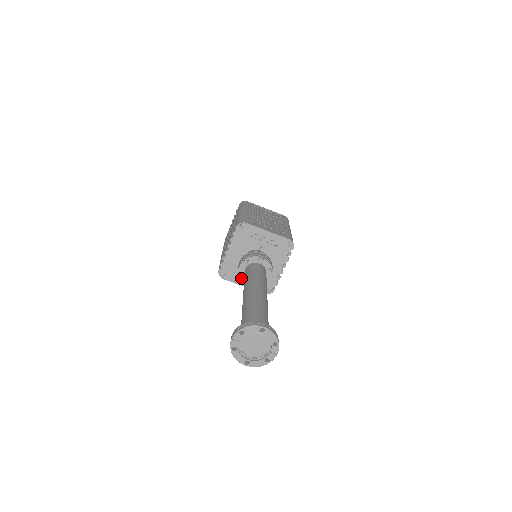
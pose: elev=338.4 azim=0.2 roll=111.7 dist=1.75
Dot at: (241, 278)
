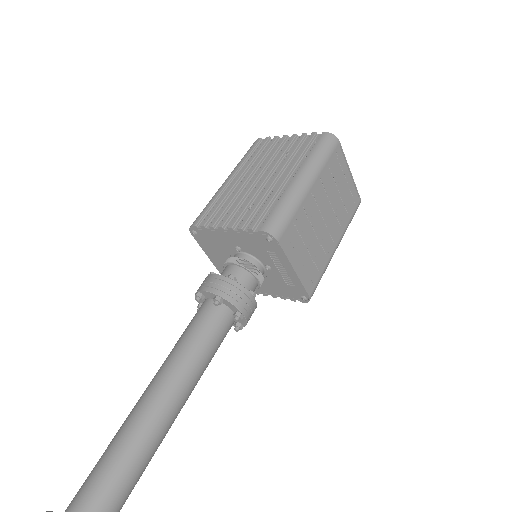
Dot at: occluded
